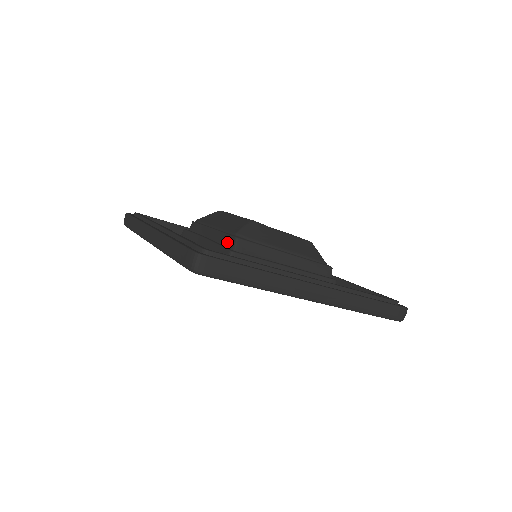
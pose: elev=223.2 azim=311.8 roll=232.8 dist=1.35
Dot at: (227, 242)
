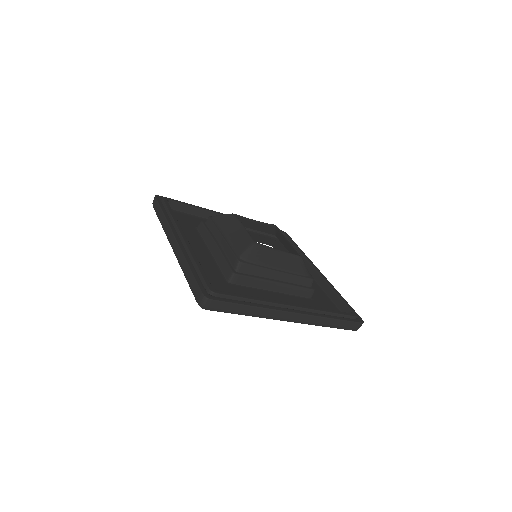
Dot at: (232, 260)
